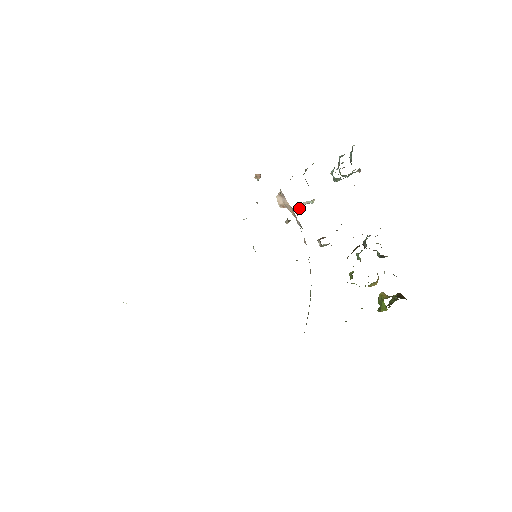
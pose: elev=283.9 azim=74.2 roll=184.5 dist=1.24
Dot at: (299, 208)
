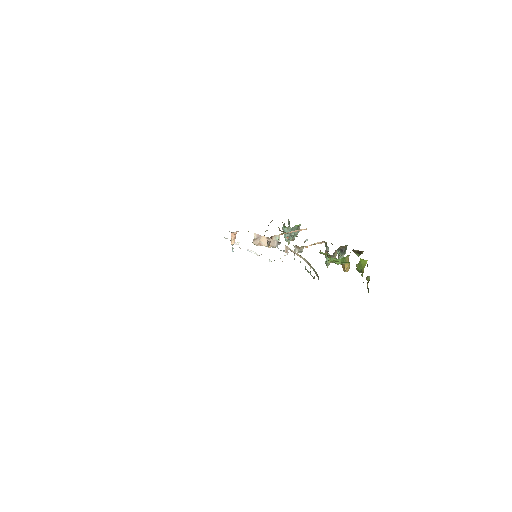
Dot at: occluded
